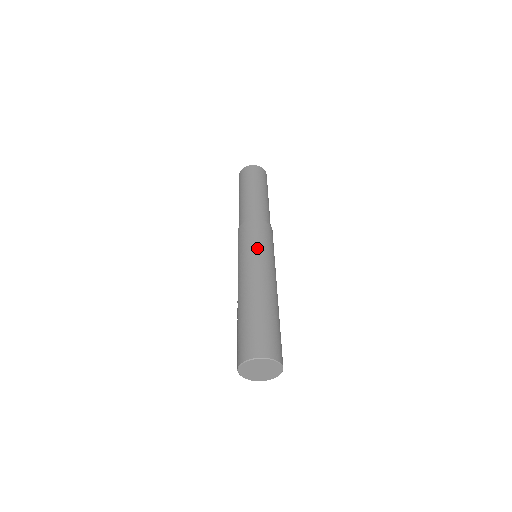
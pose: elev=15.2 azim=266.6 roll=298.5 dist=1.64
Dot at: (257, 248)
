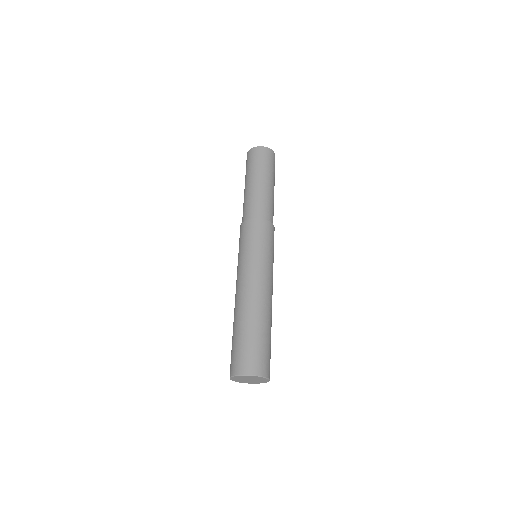
Dot at: (254, 254)
